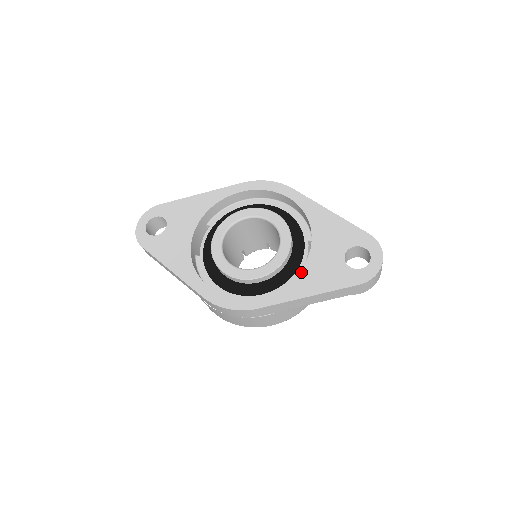
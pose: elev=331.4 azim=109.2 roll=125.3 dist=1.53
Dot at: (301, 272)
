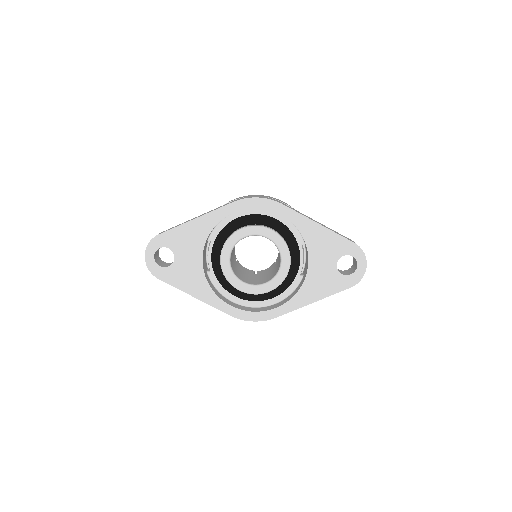
Dot at: (304, 284)
